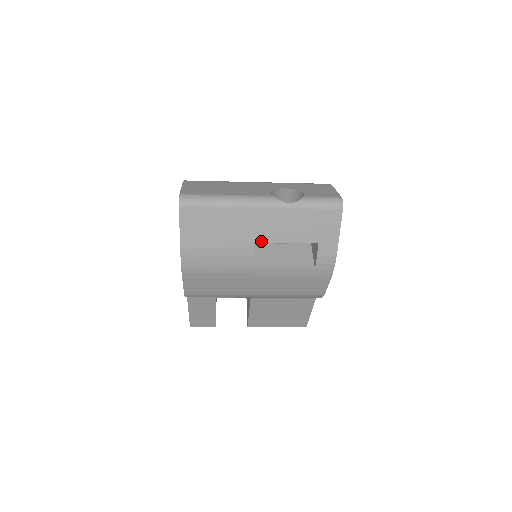
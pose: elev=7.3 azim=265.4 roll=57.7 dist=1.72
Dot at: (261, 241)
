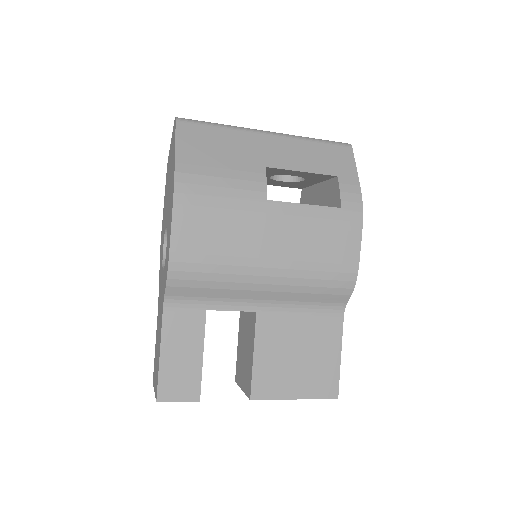
Dot at: (273, 167)
